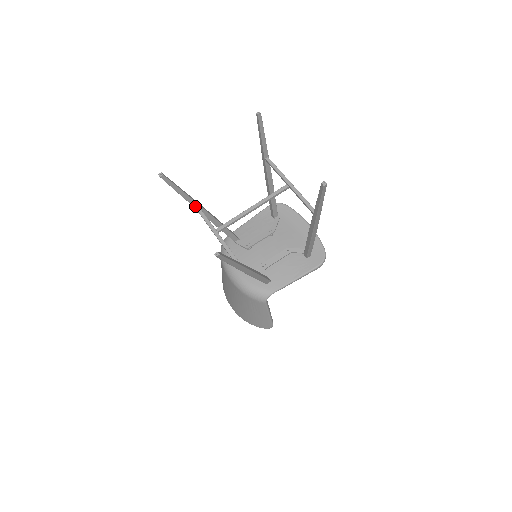
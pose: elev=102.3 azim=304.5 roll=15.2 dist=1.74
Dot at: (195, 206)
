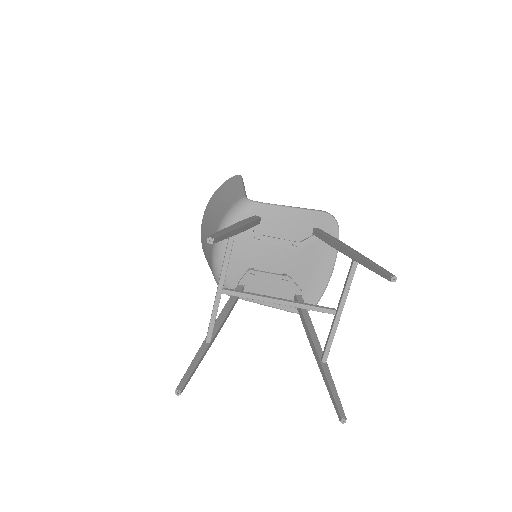
Dot at: (229, 241)
